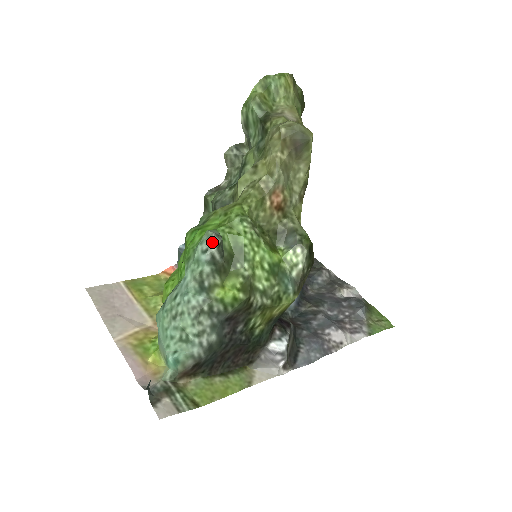
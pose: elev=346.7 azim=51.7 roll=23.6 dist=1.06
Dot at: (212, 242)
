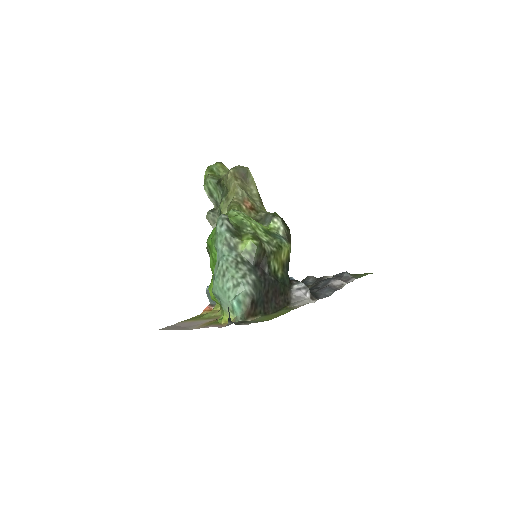
Dot at: (223, 218)
